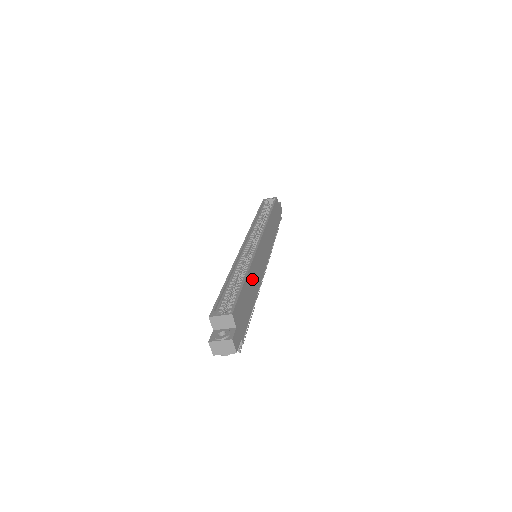
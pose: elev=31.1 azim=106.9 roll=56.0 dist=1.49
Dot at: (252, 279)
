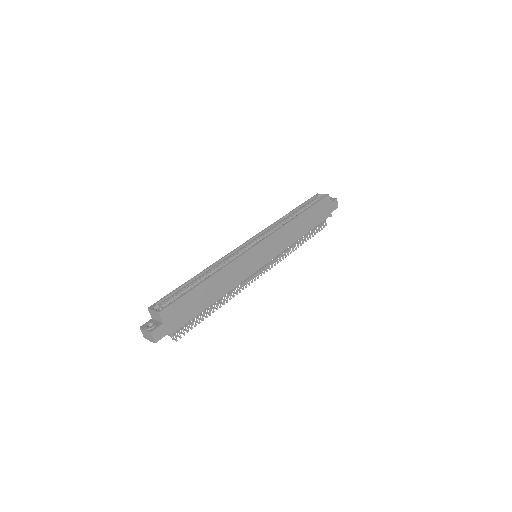
Dot at: (219, 281)
